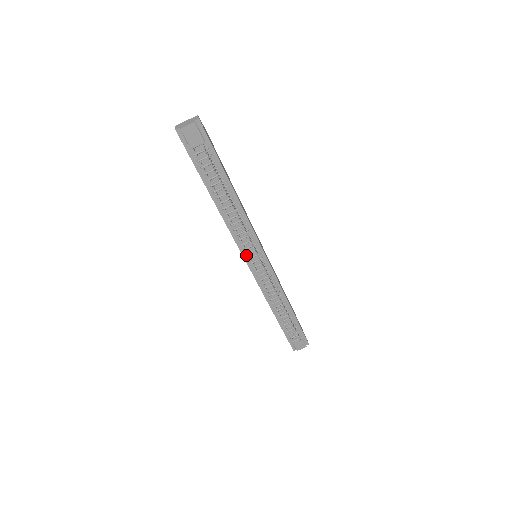
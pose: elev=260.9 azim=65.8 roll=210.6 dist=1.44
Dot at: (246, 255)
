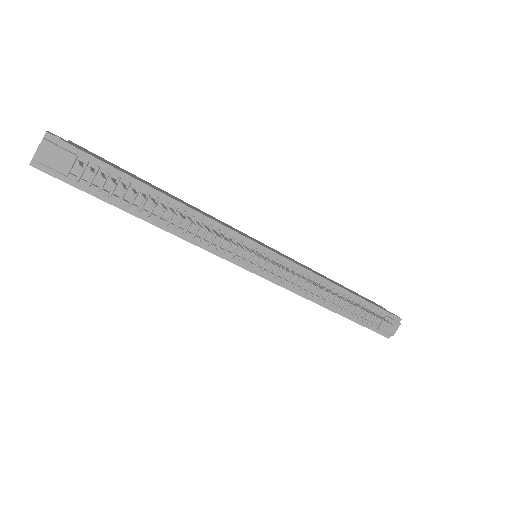
Dot at: (241, 262)
